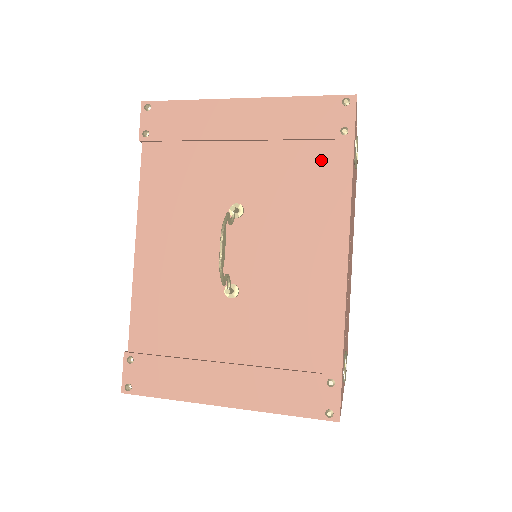
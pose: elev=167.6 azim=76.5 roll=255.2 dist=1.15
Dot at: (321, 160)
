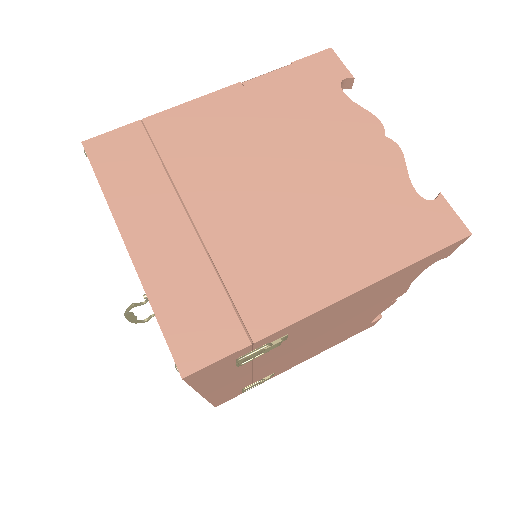
Dot at: occluded
